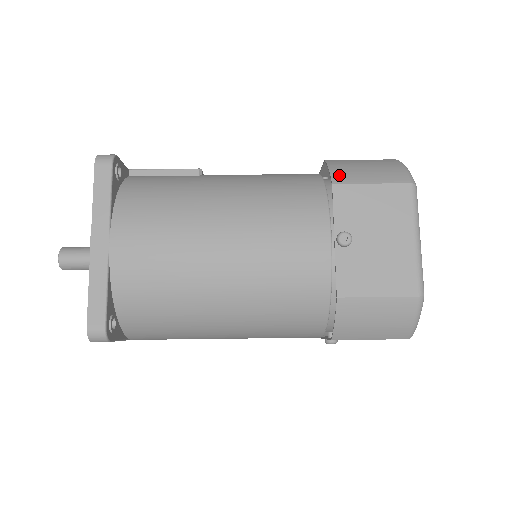
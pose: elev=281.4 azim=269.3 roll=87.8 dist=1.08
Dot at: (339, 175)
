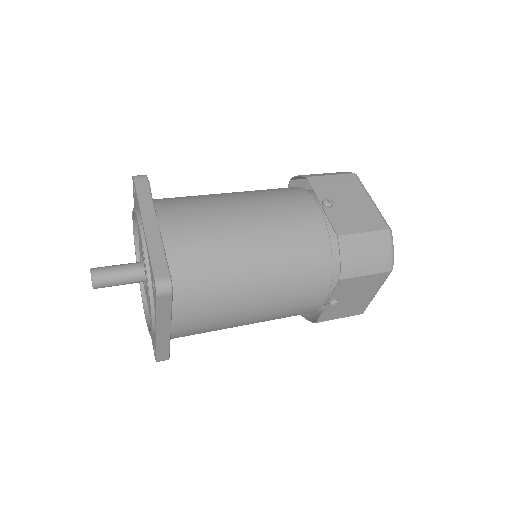
Dot at: (307, 175)
